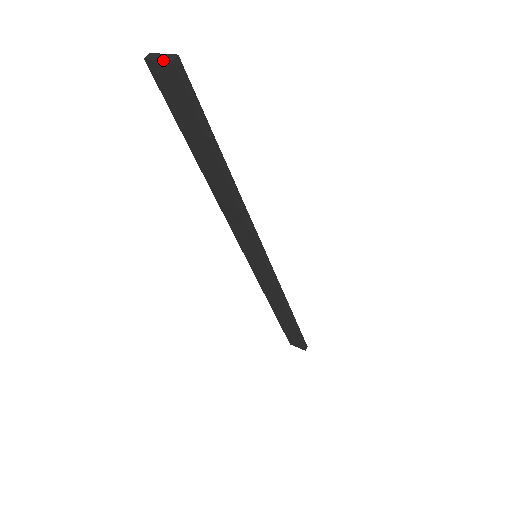
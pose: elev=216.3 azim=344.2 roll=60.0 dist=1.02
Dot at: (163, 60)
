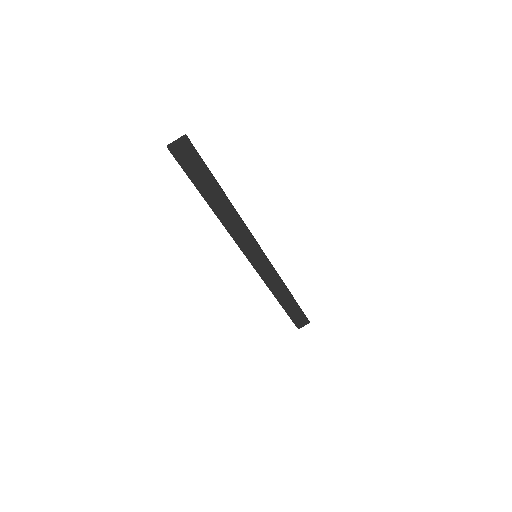
Dot at: (181, 140)
